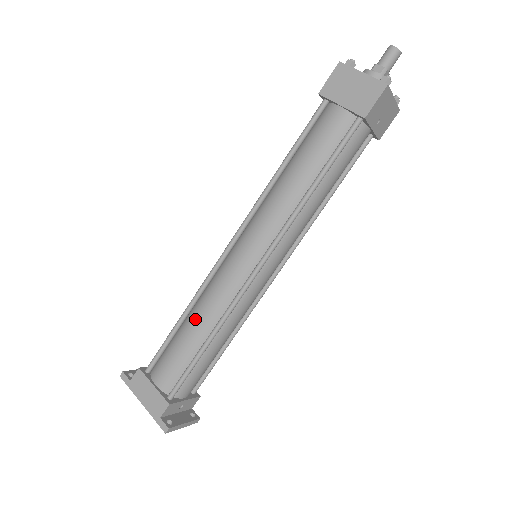
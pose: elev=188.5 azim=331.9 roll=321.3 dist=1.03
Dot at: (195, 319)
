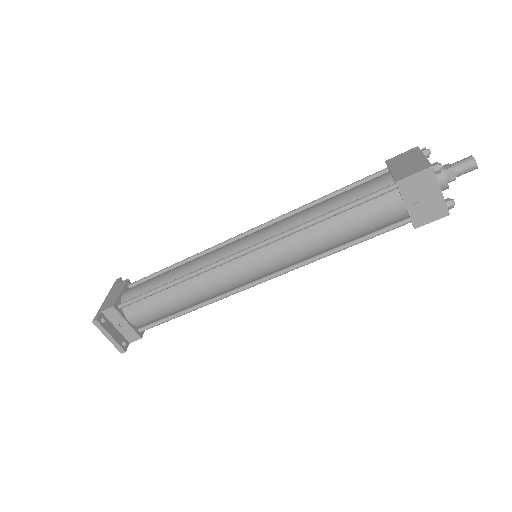
Dot at: (181, 266)
